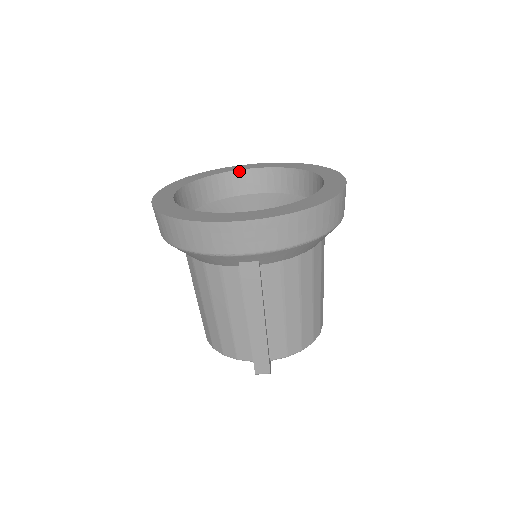
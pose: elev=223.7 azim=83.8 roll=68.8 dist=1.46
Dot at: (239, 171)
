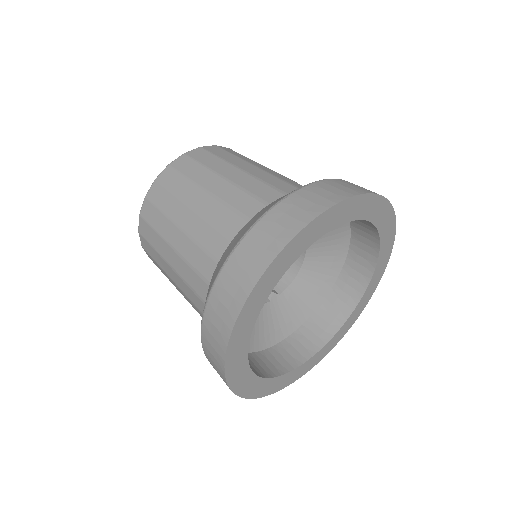
Dot at: (350, 220)
